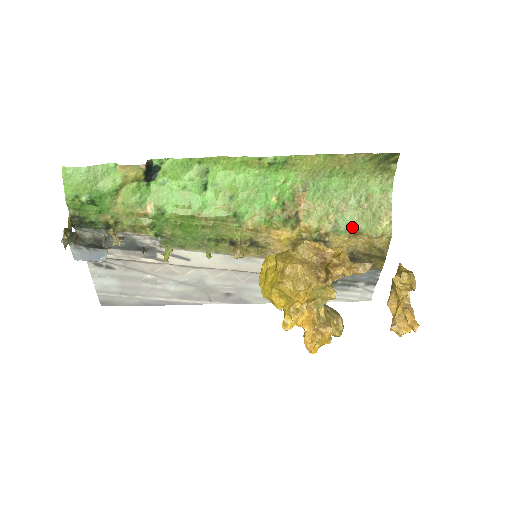
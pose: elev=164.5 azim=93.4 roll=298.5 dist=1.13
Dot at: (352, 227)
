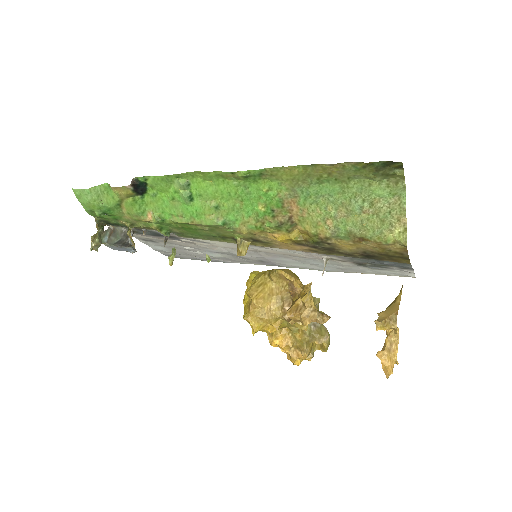
Dot at: (355, 234)
